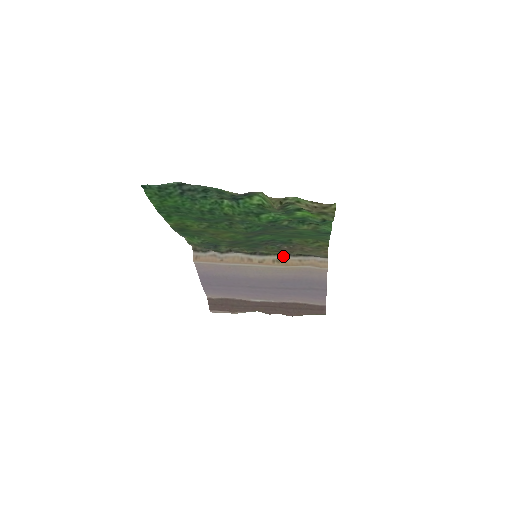
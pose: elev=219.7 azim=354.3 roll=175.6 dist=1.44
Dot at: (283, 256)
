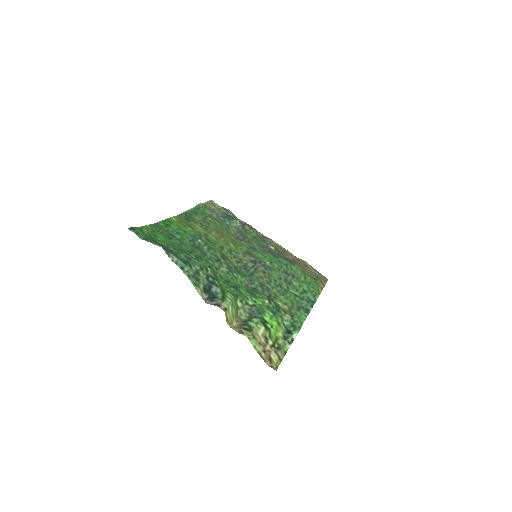
Dot at: occluded
